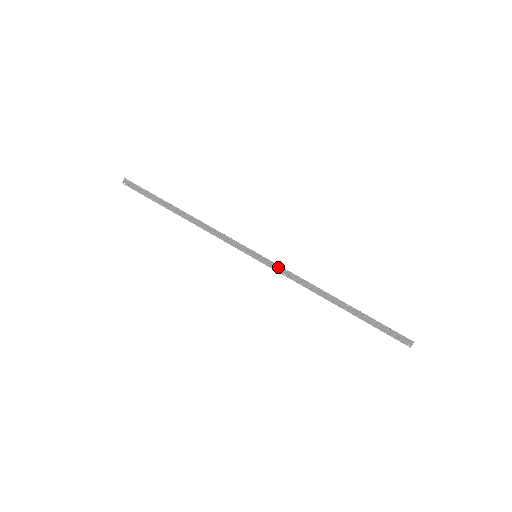
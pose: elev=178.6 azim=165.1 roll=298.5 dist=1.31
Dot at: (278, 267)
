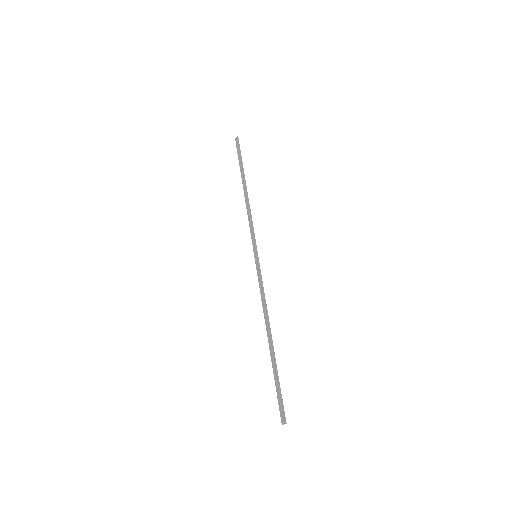
Dot at: (260, 276)
